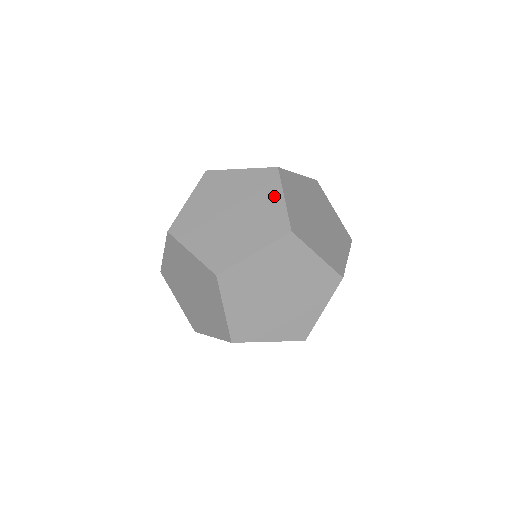
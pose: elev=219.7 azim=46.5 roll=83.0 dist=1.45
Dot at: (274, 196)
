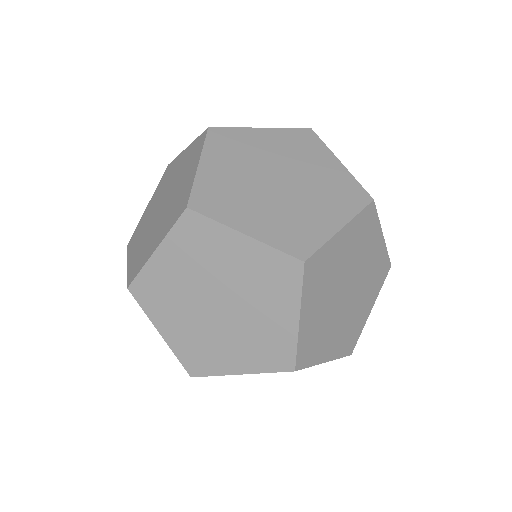
Dot at: (327, 160)
